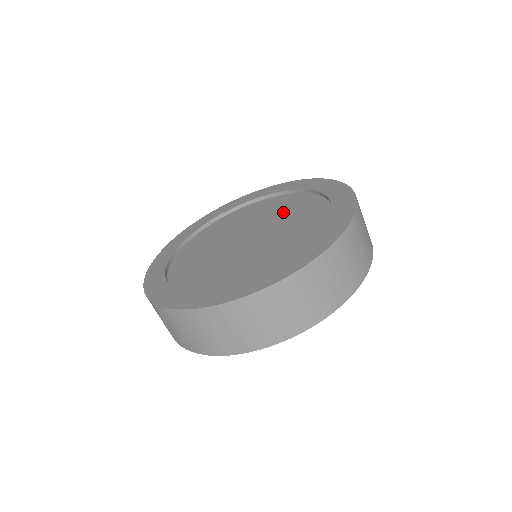
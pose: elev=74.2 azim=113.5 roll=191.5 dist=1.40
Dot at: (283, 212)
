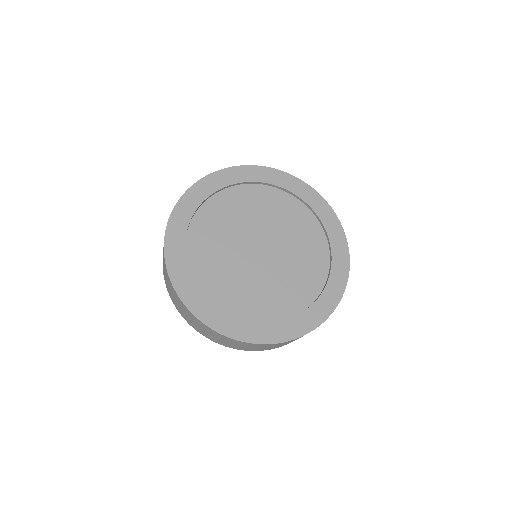
Dot at: (298, 244)
